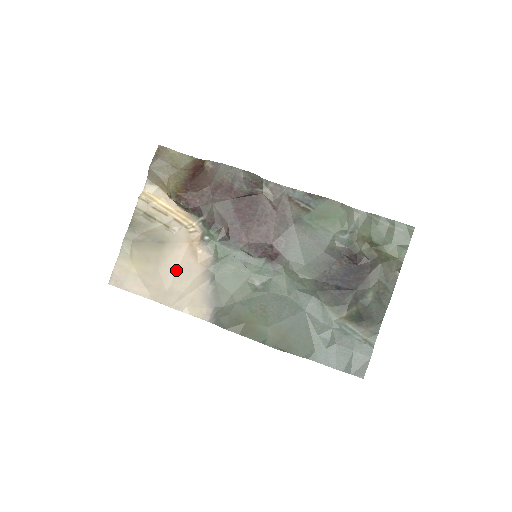
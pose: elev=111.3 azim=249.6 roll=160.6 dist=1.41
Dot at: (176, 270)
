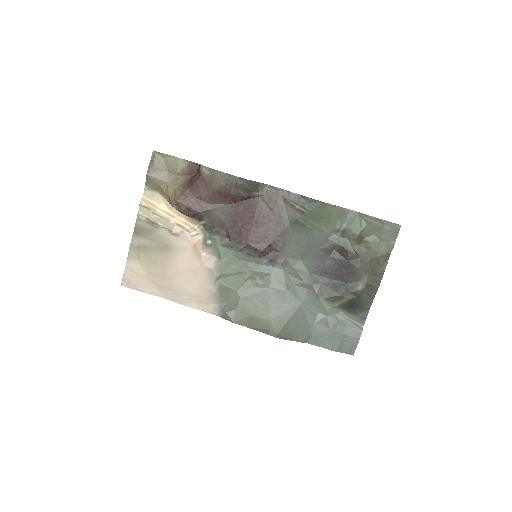
Dot at: (183, 271)
